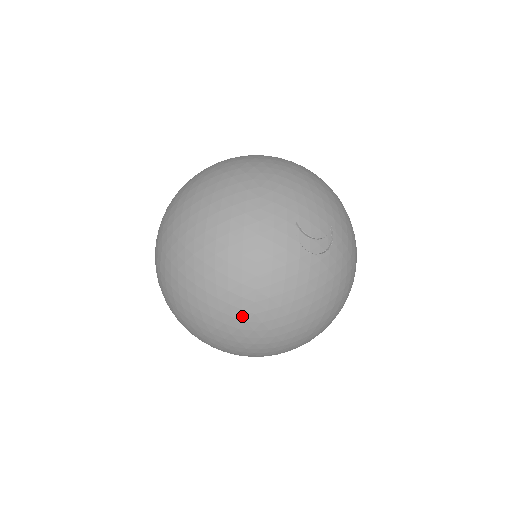
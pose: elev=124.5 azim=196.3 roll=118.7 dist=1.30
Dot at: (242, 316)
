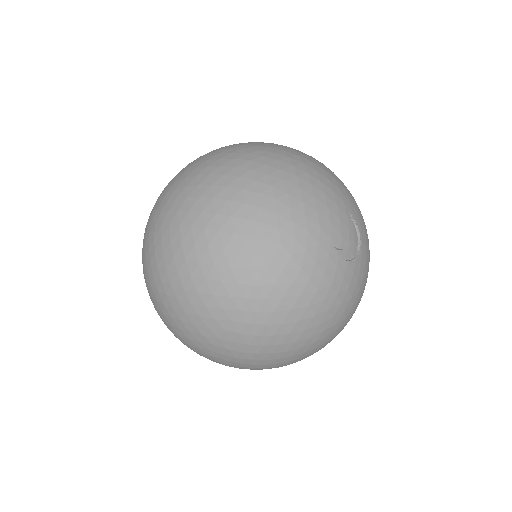
Dot at: (327, 342)
